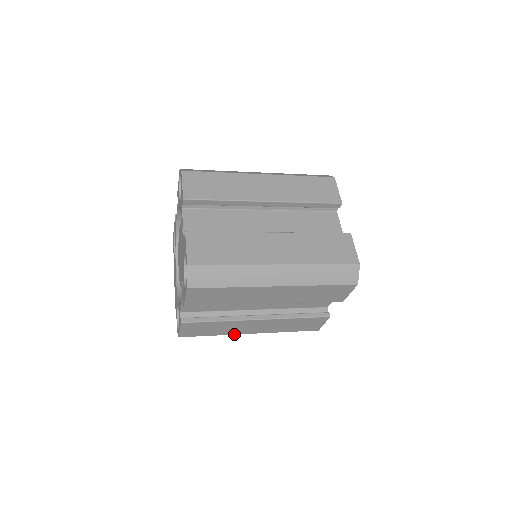
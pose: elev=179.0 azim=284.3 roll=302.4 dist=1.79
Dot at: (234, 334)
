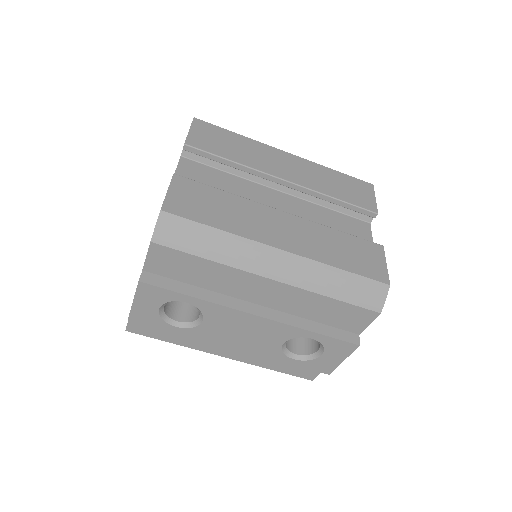
Dot at: (253, 240)
